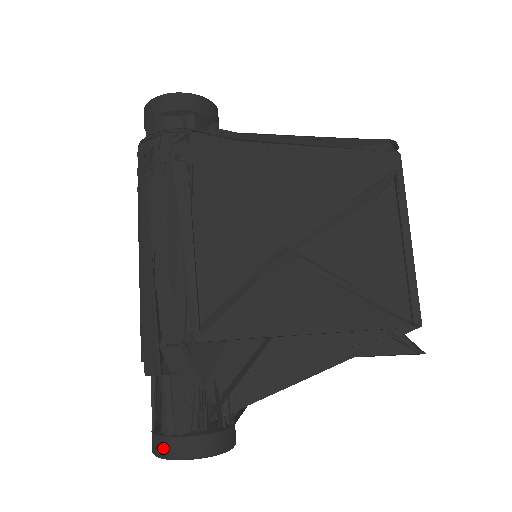
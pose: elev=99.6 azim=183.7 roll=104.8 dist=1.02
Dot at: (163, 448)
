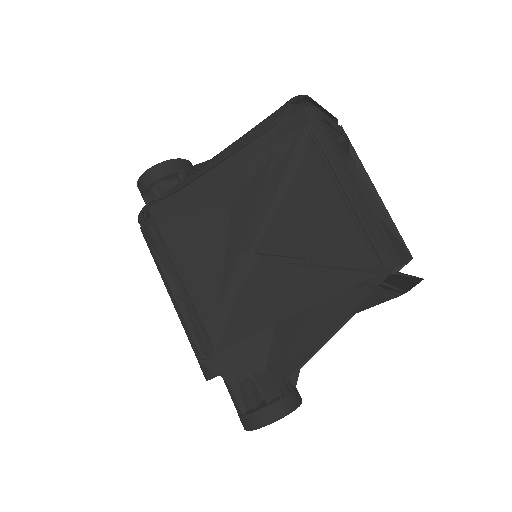
Dot at: (242, 423)
